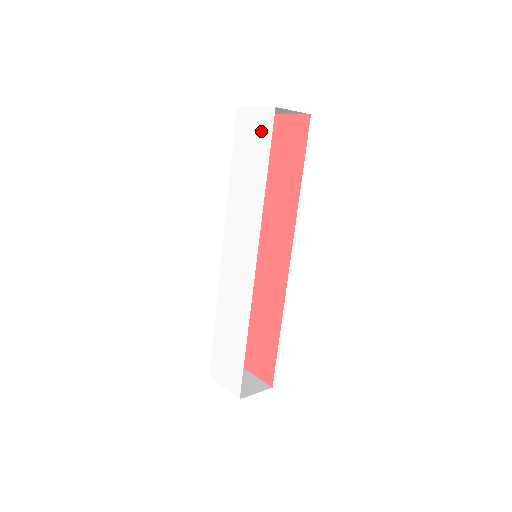
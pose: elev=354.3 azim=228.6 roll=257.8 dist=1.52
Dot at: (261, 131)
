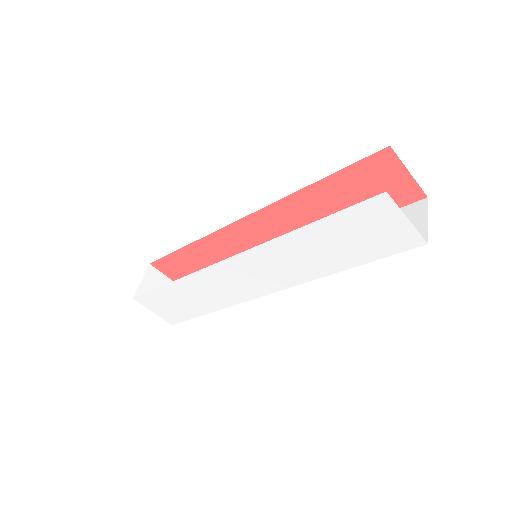
Dot at: (388, 241)
